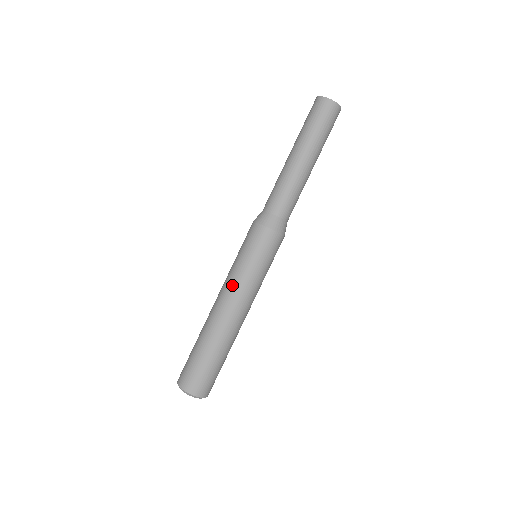
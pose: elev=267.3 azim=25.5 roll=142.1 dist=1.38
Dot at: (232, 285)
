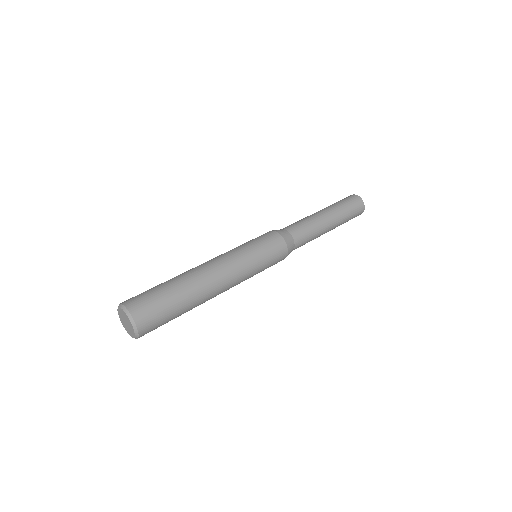
Dot at: (228, 254)
